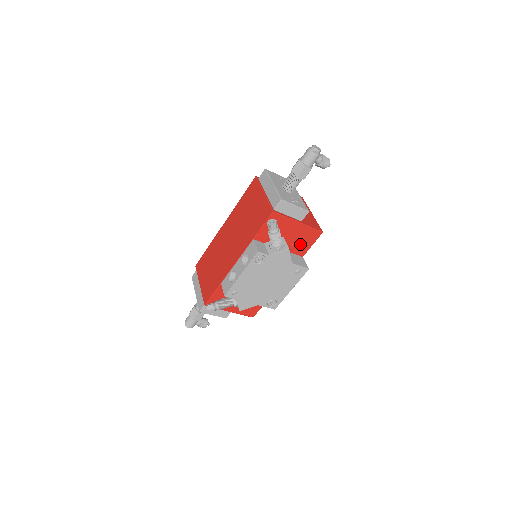
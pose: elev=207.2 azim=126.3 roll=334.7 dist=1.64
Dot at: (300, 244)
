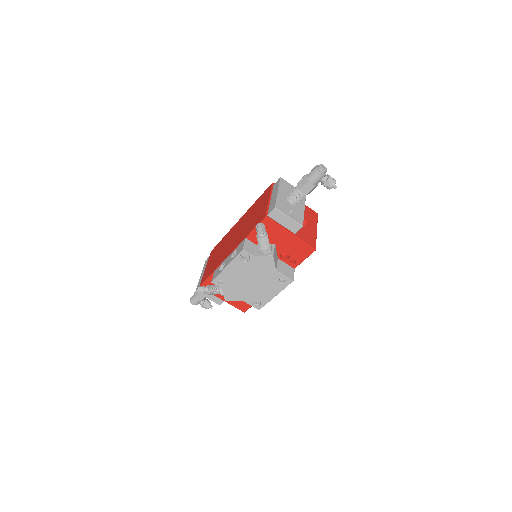
Dot at: (292, 255)
